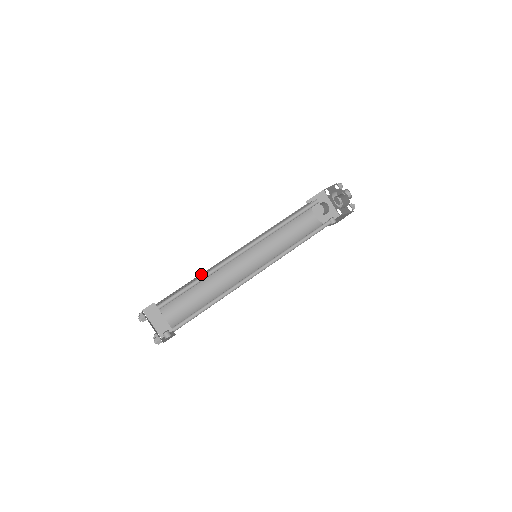
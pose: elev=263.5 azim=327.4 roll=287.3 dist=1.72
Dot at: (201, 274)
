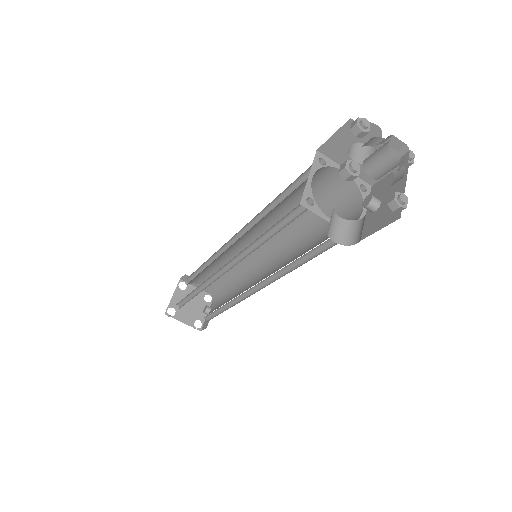
Dot at: occluded
